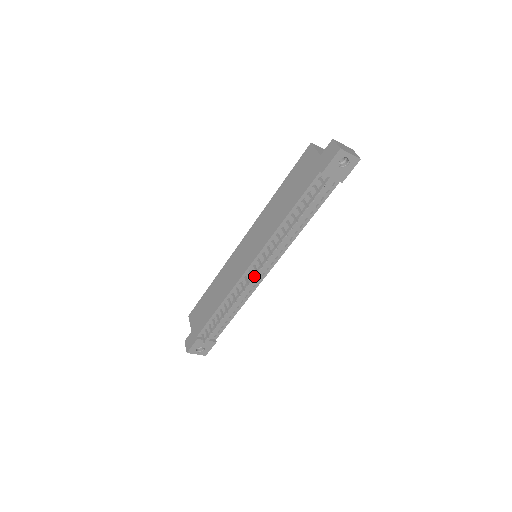
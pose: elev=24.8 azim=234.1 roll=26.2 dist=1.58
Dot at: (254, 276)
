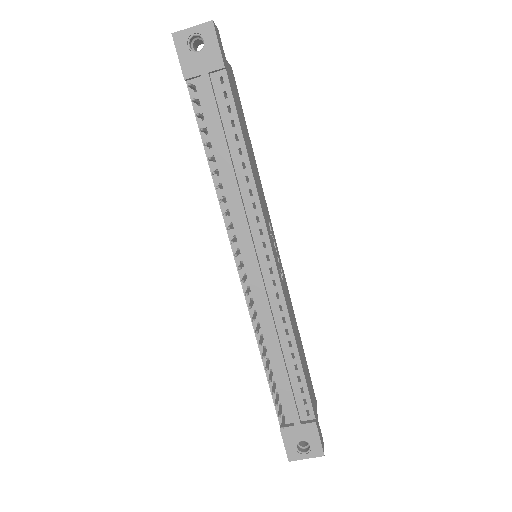
Dot at: (255, 279)
